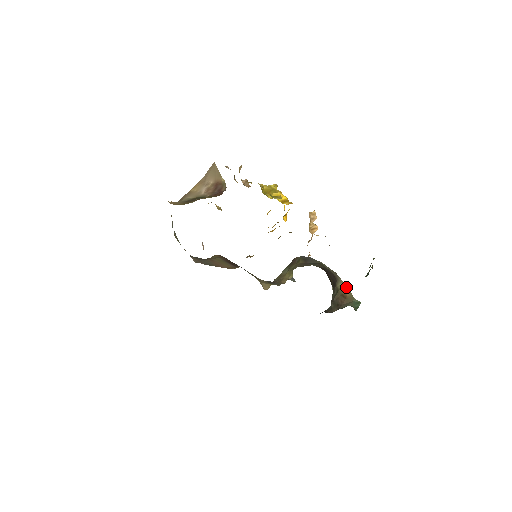
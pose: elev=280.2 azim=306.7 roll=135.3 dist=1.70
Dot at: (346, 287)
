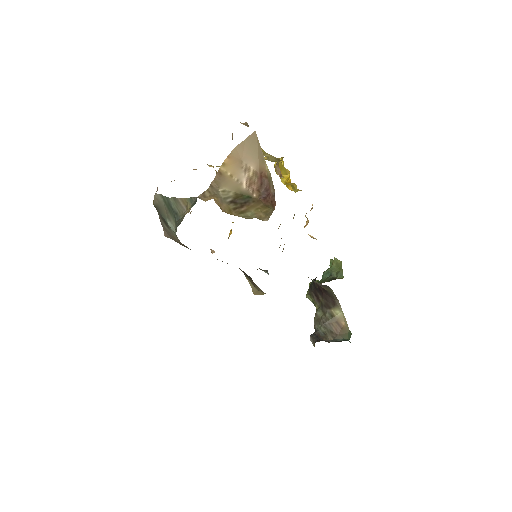
Dot at: (344, 317)
